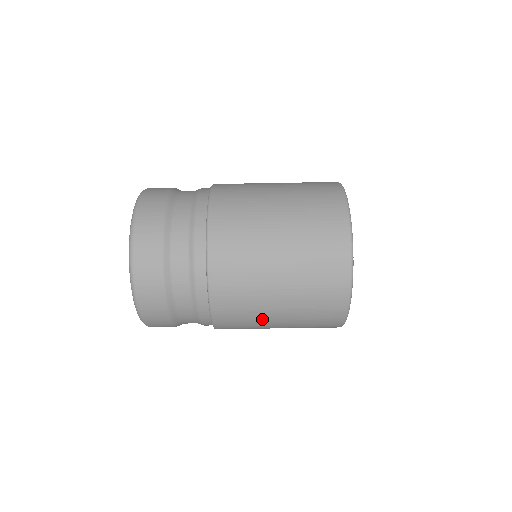
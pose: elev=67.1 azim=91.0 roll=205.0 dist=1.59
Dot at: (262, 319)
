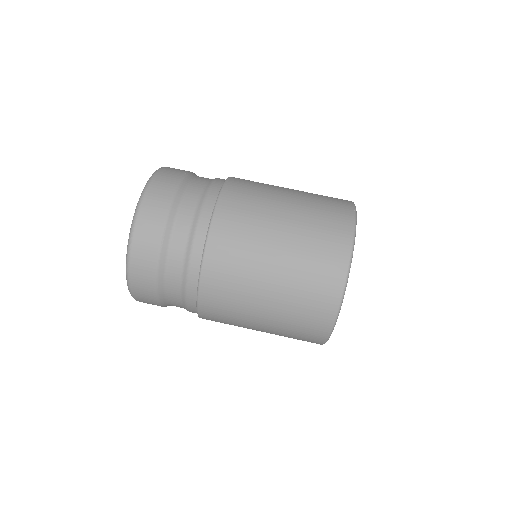
Dot at: (246, 322)
